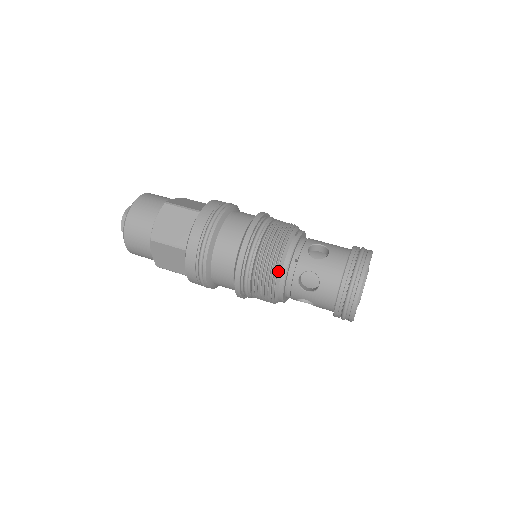
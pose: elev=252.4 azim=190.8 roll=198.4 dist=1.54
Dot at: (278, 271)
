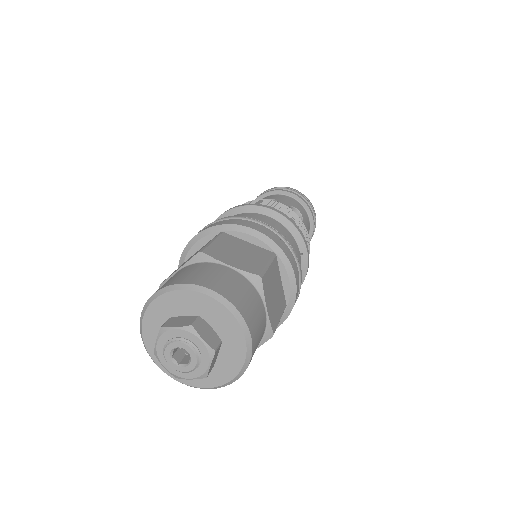
Dot at: occluded
